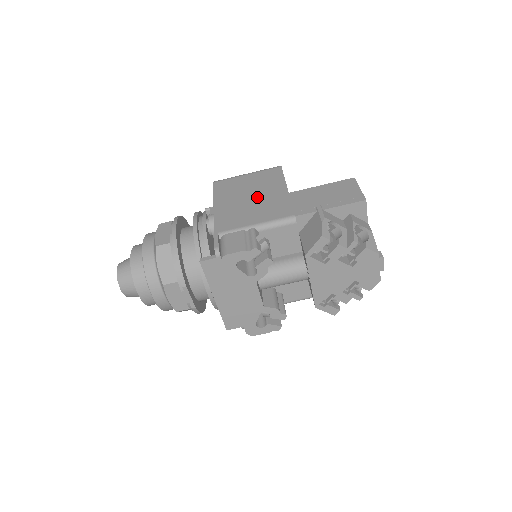
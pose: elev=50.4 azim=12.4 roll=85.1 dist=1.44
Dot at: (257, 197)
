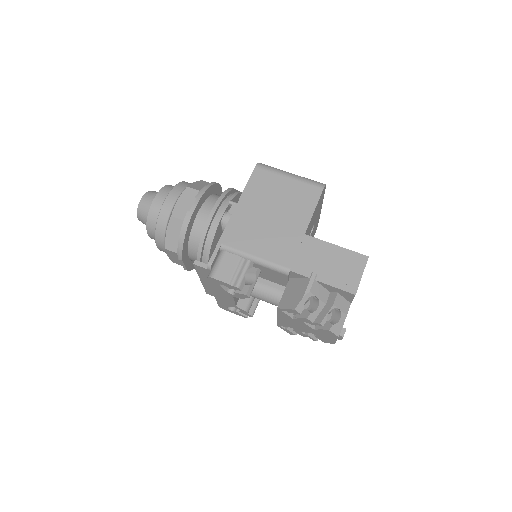
Dot at: (277, 219)
